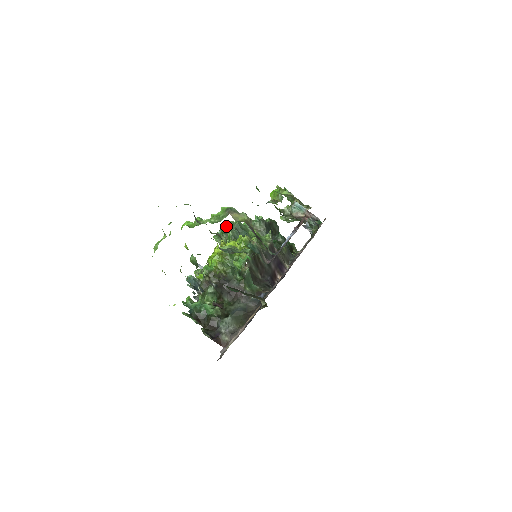
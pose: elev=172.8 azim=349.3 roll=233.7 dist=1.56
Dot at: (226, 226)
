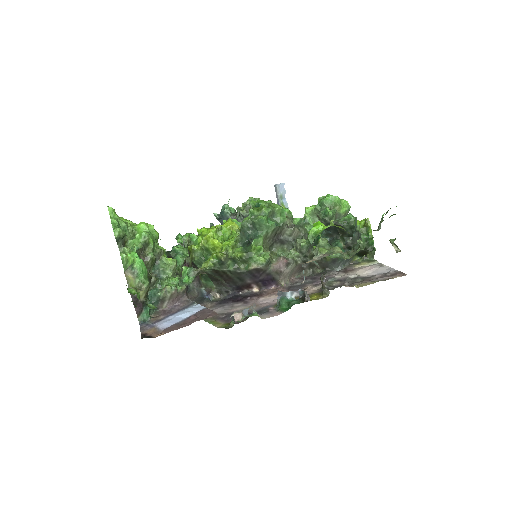
Dot at: (254, 210)
